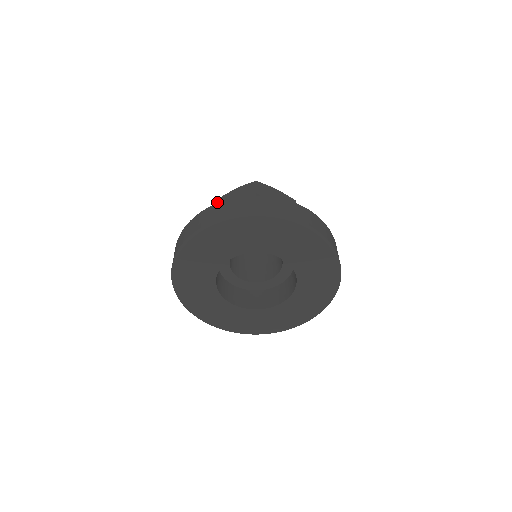
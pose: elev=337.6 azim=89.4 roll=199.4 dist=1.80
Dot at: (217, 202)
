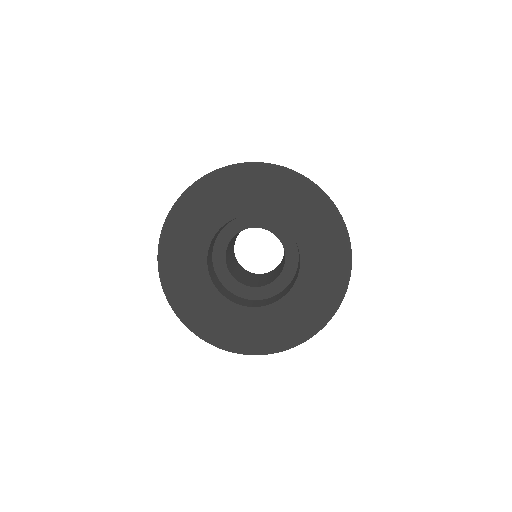
Dot at: occluded
